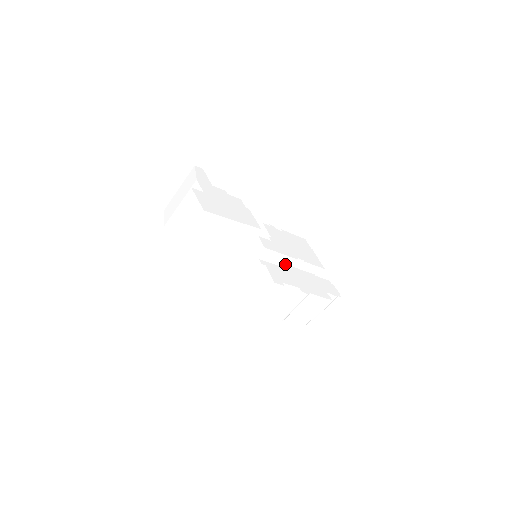
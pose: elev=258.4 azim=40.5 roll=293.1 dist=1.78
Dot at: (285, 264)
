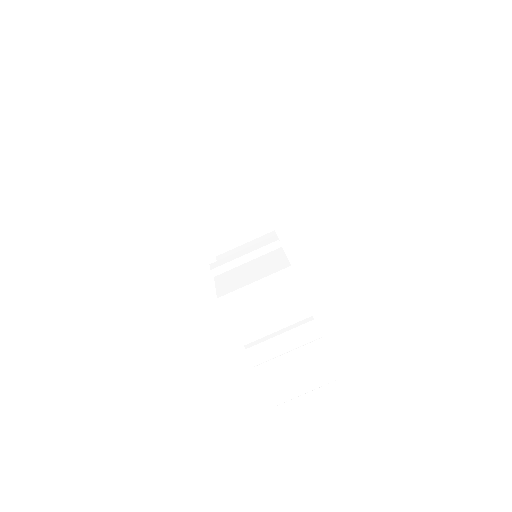
Dot at: occluded
